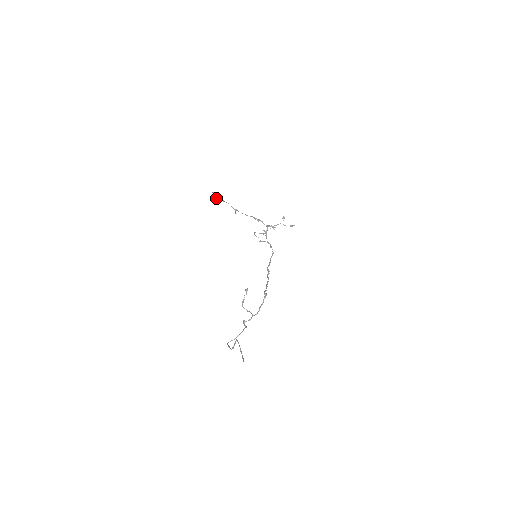
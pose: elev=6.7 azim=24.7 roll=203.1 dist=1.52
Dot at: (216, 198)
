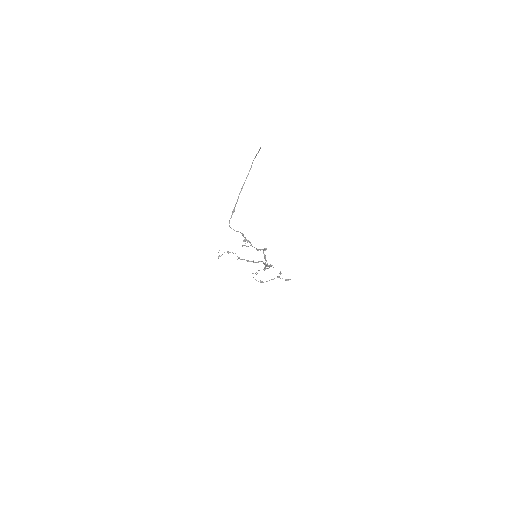
Dot at: (221, 255)
